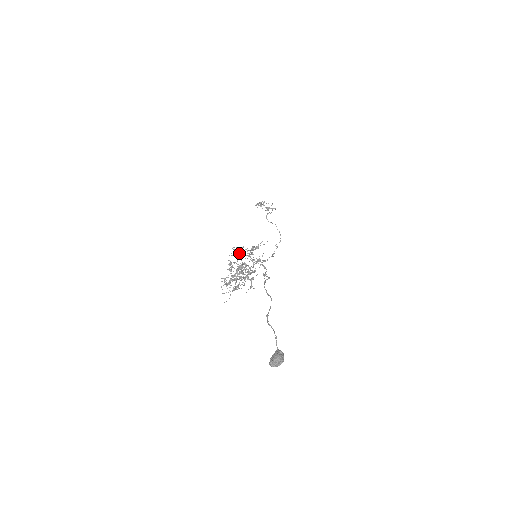
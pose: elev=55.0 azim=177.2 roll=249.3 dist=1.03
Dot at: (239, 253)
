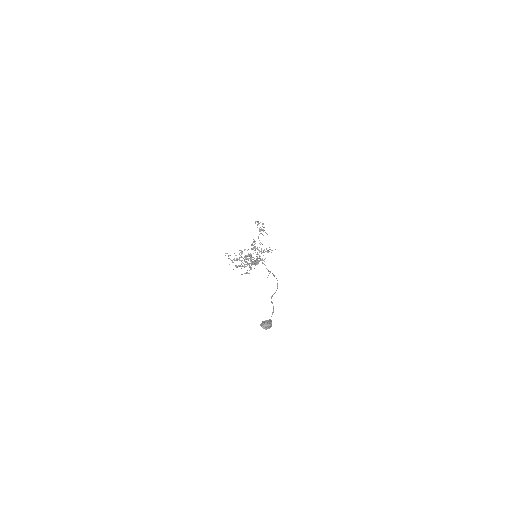
Dot at: (255, 246)
